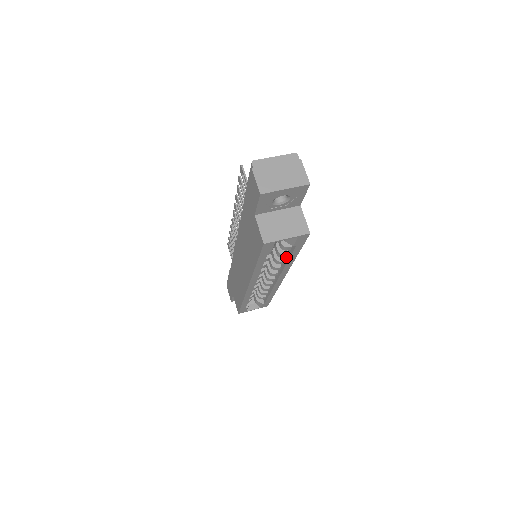
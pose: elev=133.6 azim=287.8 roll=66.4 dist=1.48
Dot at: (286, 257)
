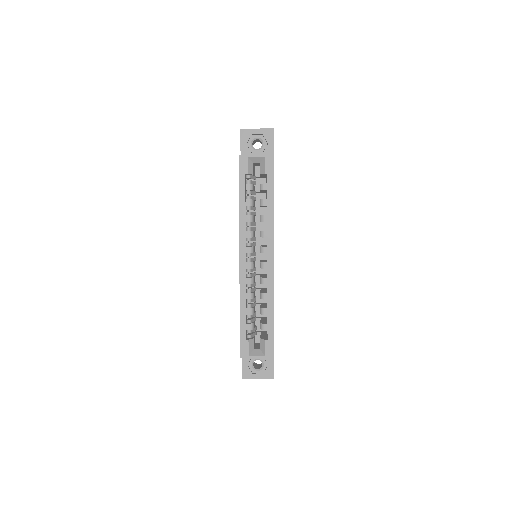
Dot at: (267, 208)
